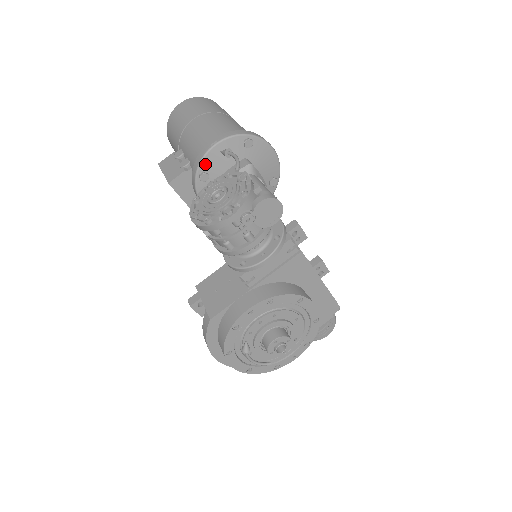
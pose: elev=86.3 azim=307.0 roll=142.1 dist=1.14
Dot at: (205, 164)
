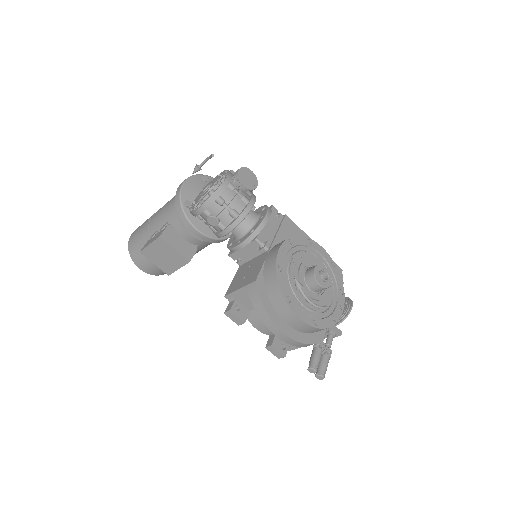
Dot at: (184, 195)
